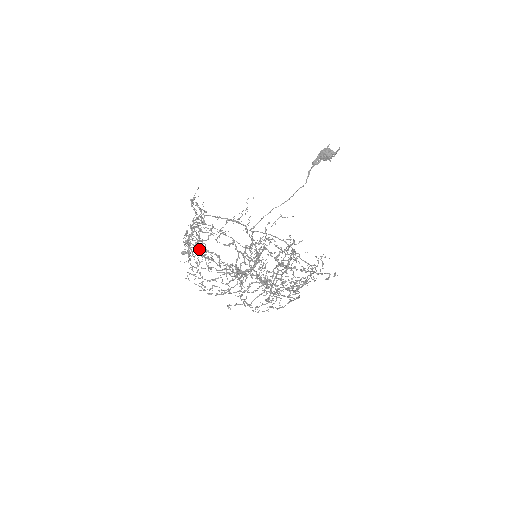
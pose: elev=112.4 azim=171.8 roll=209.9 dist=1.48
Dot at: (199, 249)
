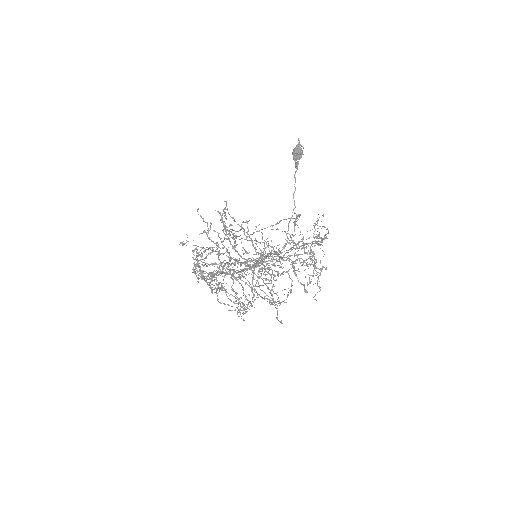
Dot at: occluded
